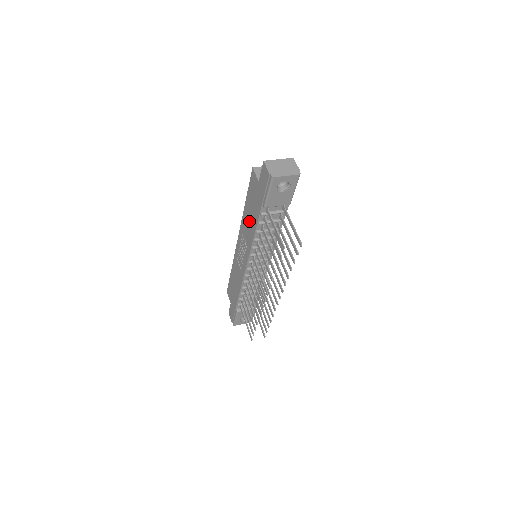
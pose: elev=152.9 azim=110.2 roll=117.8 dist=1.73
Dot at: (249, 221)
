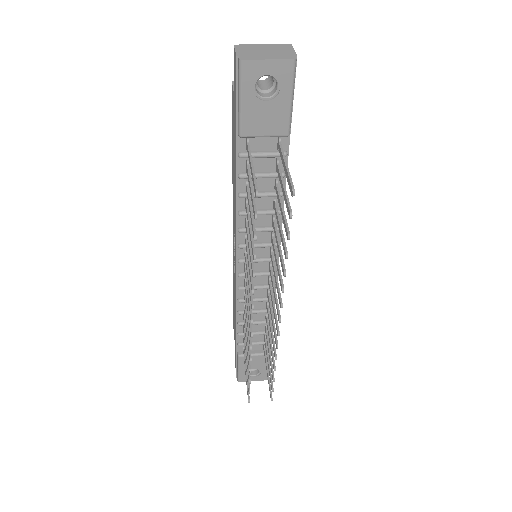
Dot at: (234, 184)
